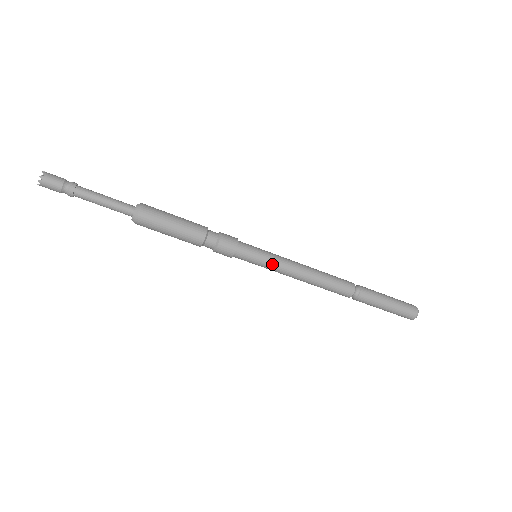
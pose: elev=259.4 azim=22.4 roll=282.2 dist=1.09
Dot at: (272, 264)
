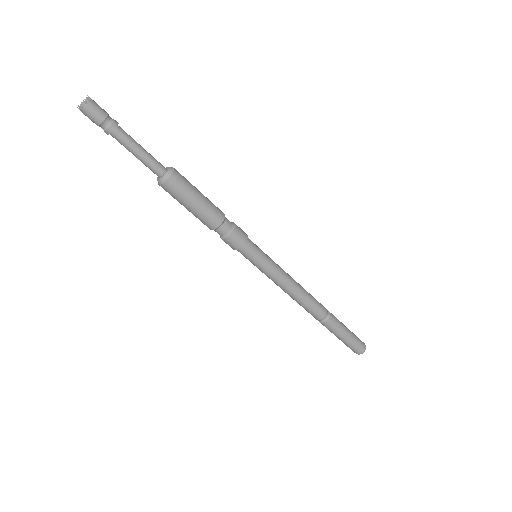
Dot at: (266, 271)
